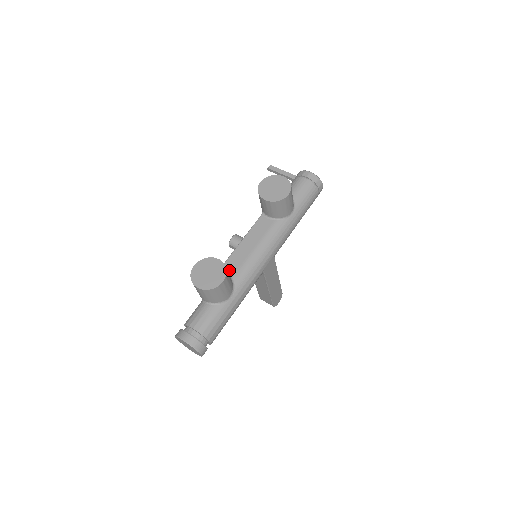
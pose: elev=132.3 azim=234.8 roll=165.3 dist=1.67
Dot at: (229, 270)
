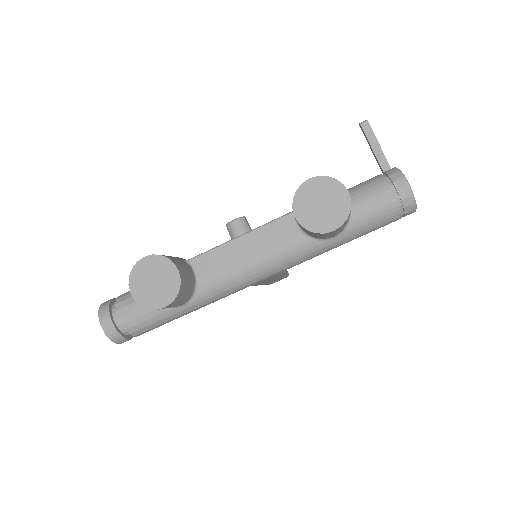
Dot at: (200, 269)
